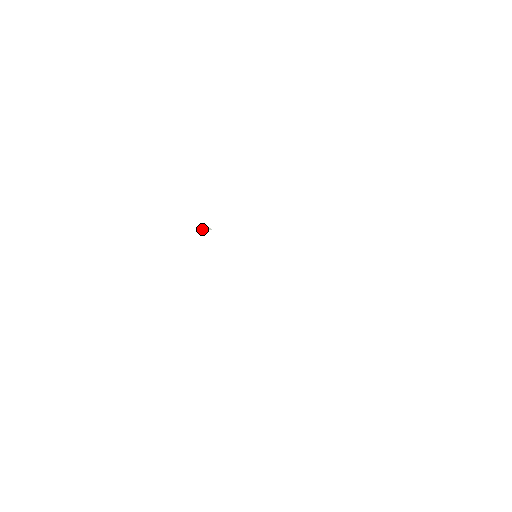
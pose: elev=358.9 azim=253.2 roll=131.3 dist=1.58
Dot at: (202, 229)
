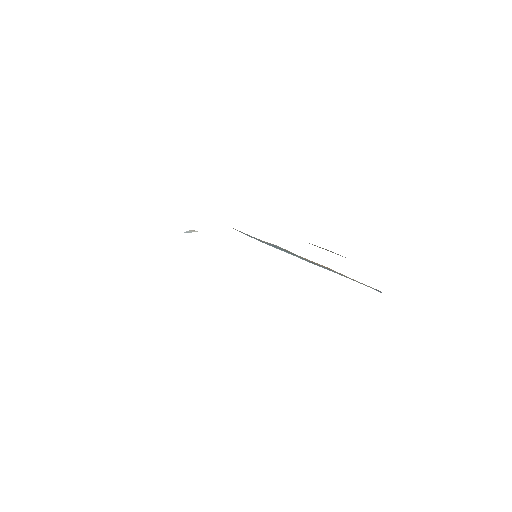
Dot at: (189, 232)
